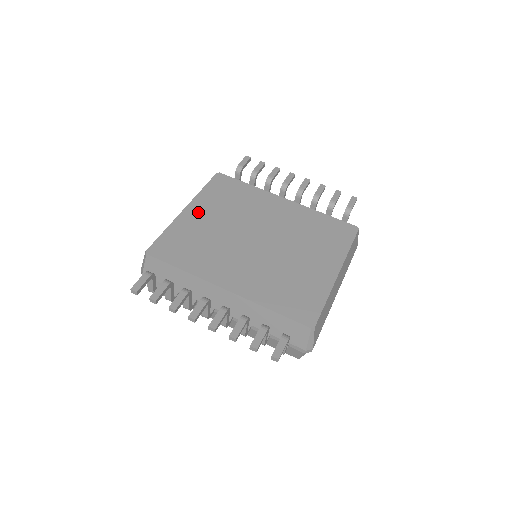
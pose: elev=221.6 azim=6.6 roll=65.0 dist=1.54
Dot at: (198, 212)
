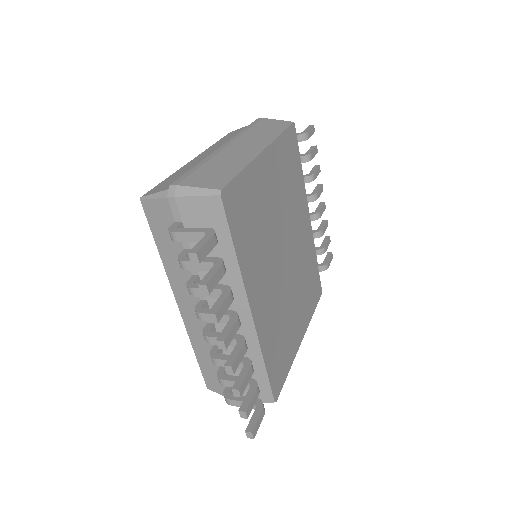
Dot at: (269, 169)
